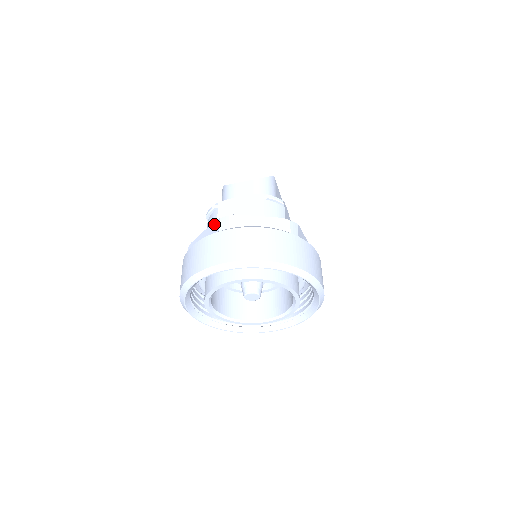
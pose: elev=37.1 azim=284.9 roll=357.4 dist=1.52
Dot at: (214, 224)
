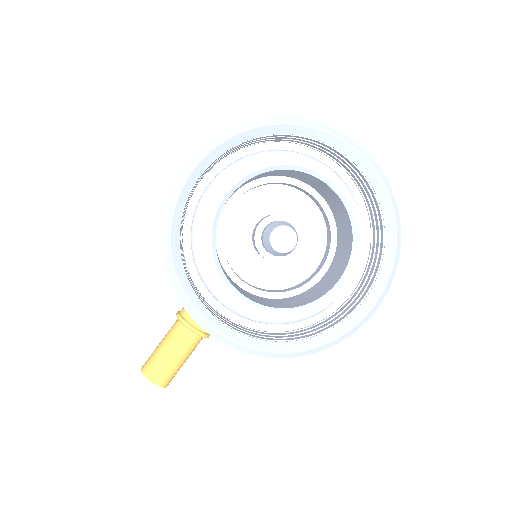
Dot at: occluded
